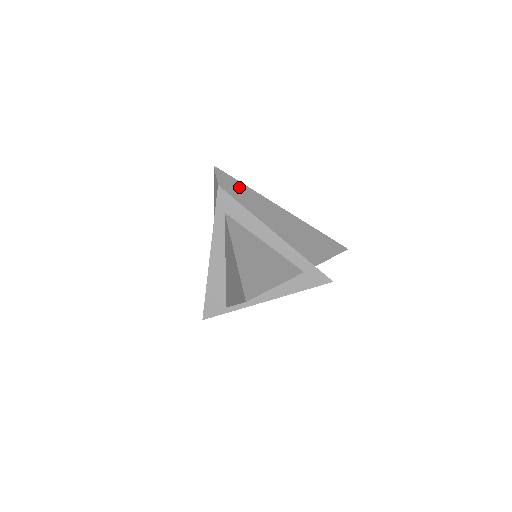
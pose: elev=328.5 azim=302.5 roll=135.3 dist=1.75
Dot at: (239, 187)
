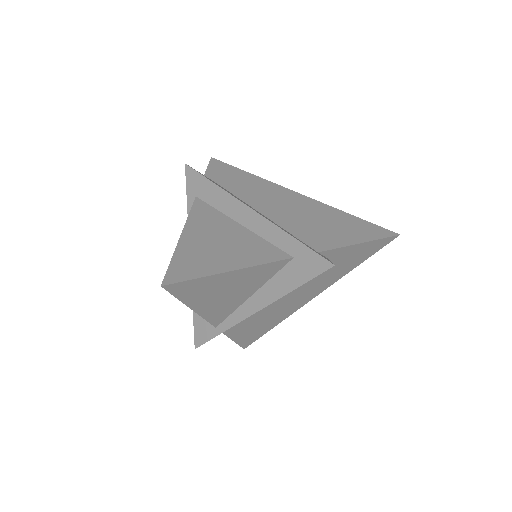
Dot at: (236, 174)
